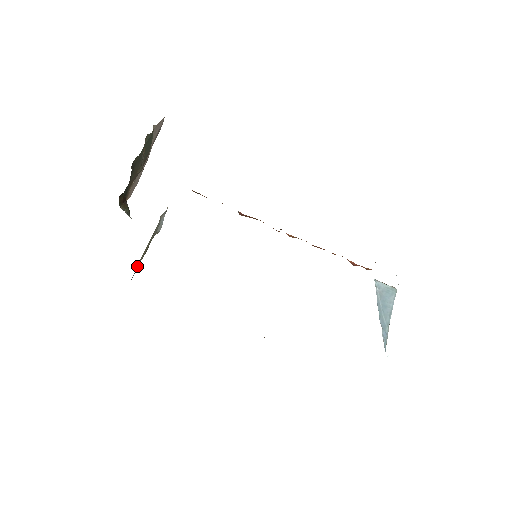
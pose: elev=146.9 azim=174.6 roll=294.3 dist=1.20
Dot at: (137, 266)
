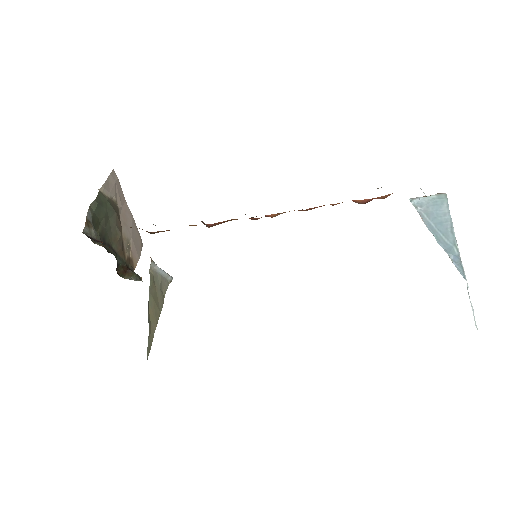
Dot at: (152, 332)
